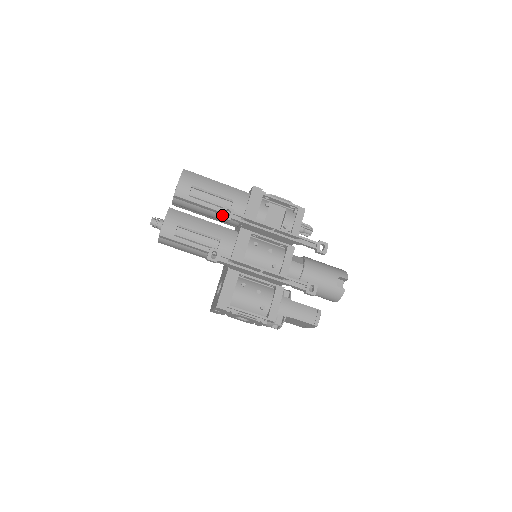
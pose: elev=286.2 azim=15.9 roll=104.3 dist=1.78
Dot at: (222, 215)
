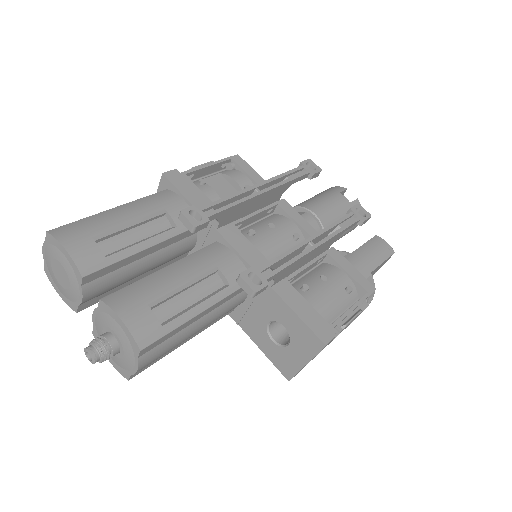
Dot at: (193, 224)
